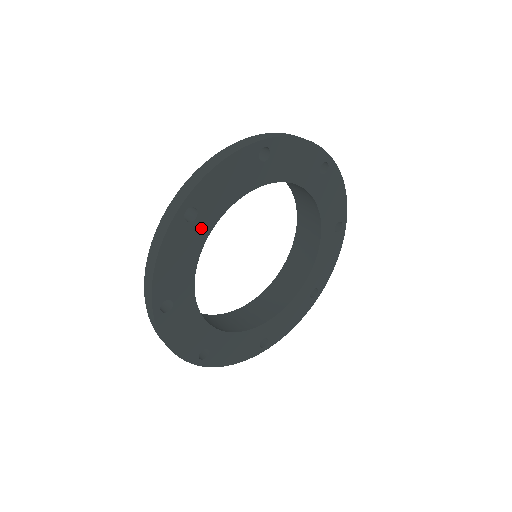
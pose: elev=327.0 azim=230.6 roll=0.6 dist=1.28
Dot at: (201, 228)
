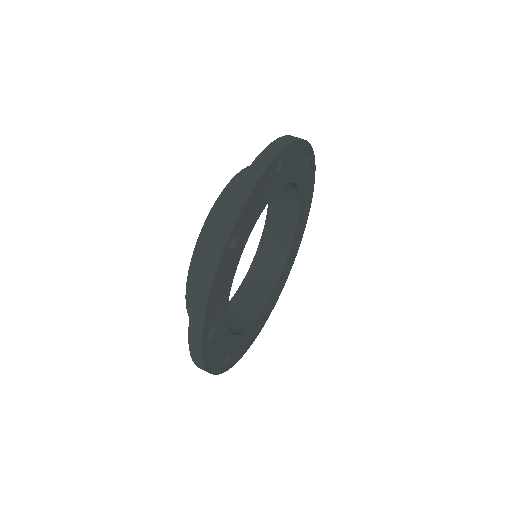
Dot at: (220, 325)
